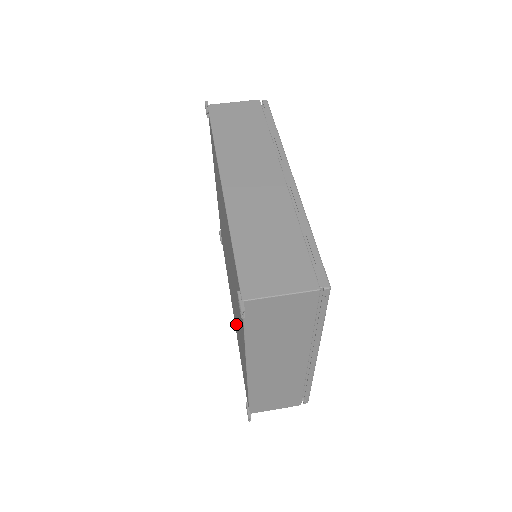
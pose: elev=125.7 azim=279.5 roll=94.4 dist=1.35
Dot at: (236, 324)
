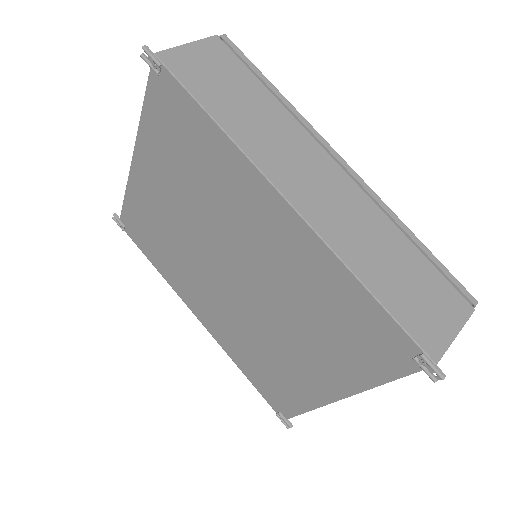
Dot at: (241, 339)
